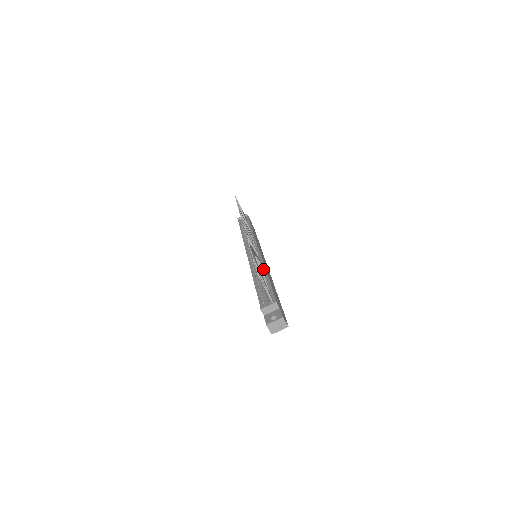
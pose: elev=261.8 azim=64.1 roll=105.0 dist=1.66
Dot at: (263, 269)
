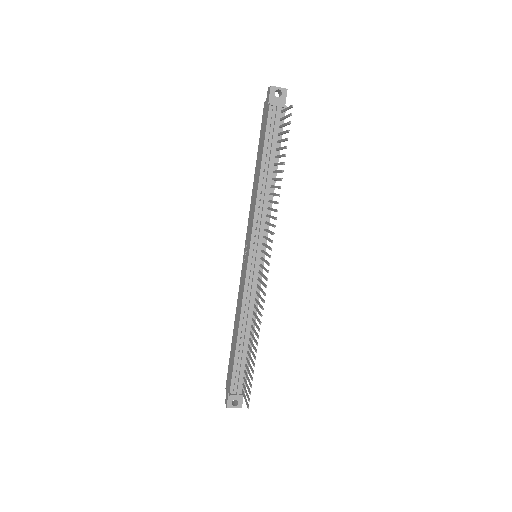
Dot at: (254, 319)
